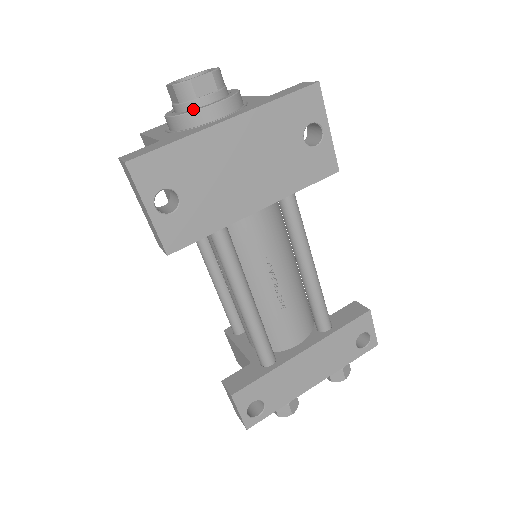
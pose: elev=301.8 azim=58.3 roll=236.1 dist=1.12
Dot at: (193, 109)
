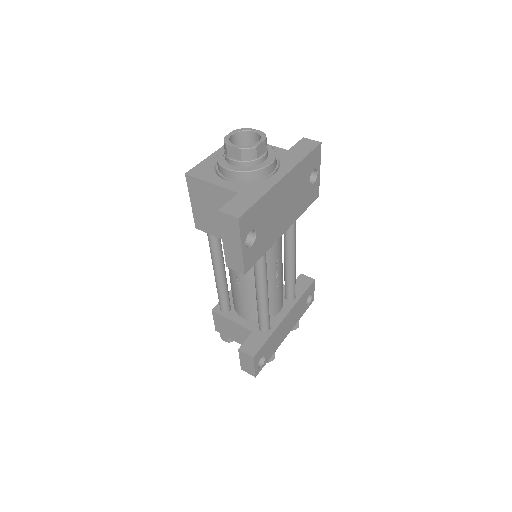
Dot at: (254, 167)
